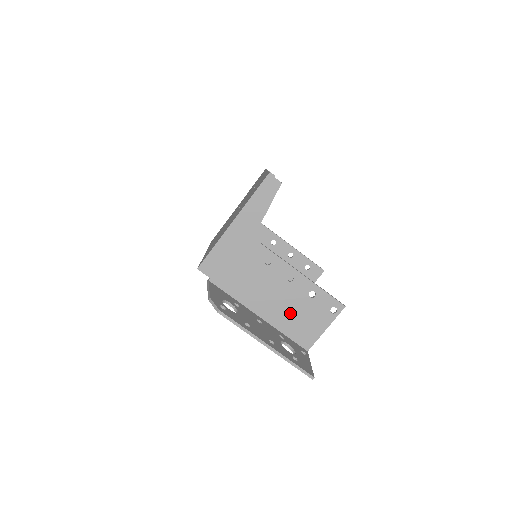
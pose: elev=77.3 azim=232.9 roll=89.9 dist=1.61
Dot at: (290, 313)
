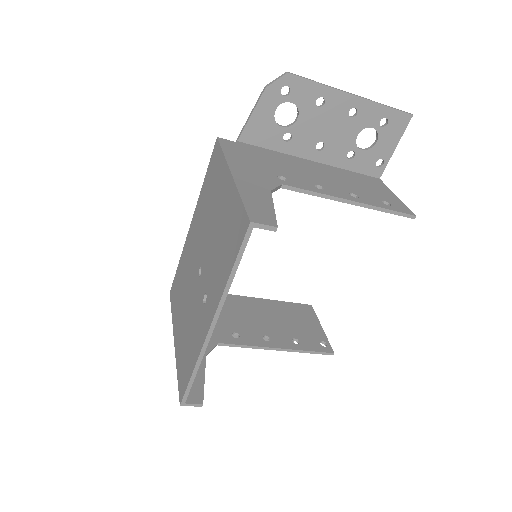
Dot at: (280, 320)
